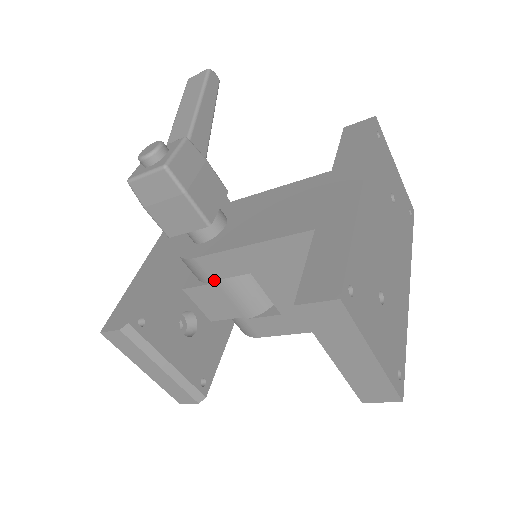
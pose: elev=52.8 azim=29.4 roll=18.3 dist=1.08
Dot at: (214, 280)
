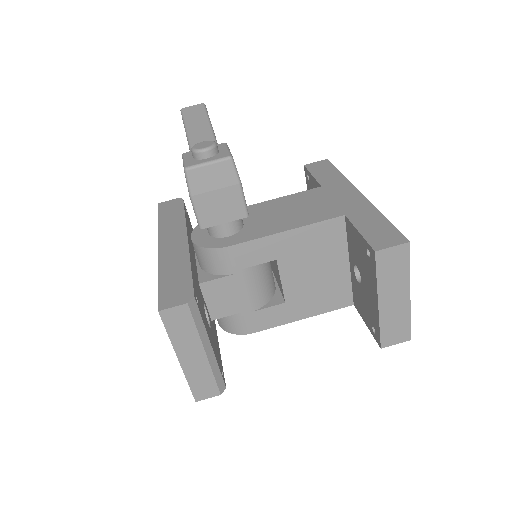
Dot at: (238, 270)
